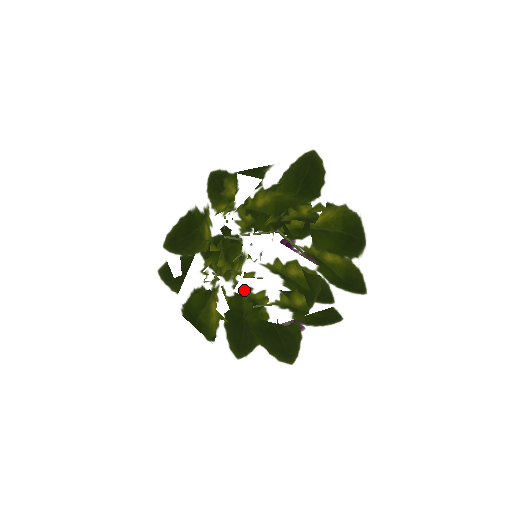
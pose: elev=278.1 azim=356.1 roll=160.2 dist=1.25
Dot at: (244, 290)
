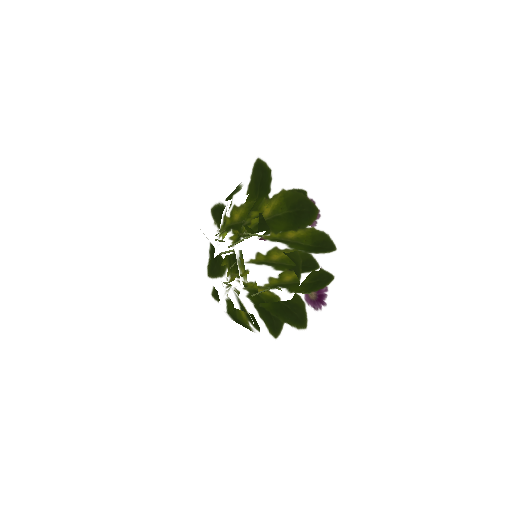
Dot at: (243, 286)
